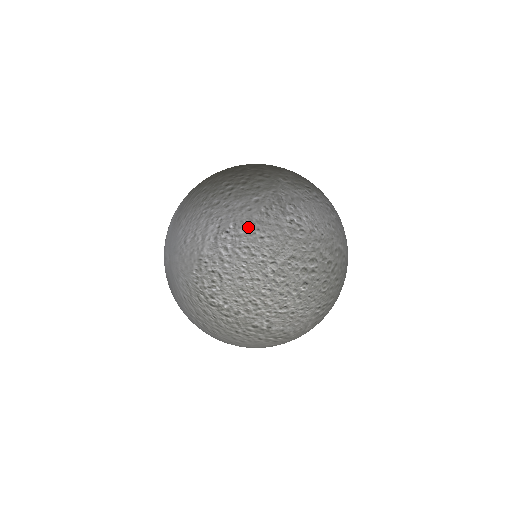
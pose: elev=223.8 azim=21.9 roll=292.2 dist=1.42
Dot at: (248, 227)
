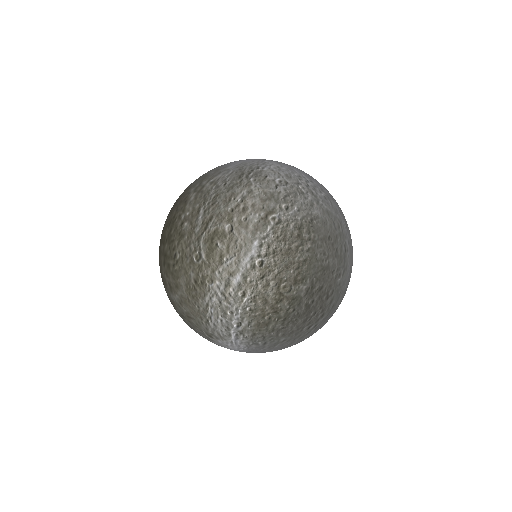
Dot at: occluded
